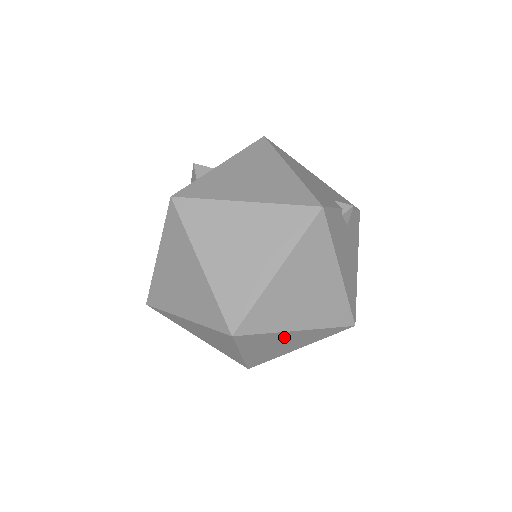
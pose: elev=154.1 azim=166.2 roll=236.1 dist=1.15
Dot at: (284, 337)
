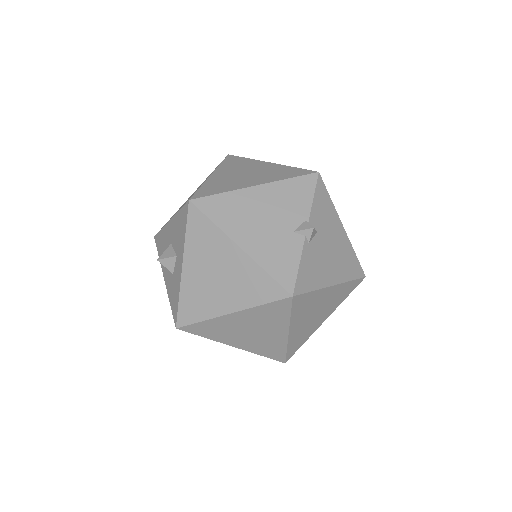
Dot at: occluded
